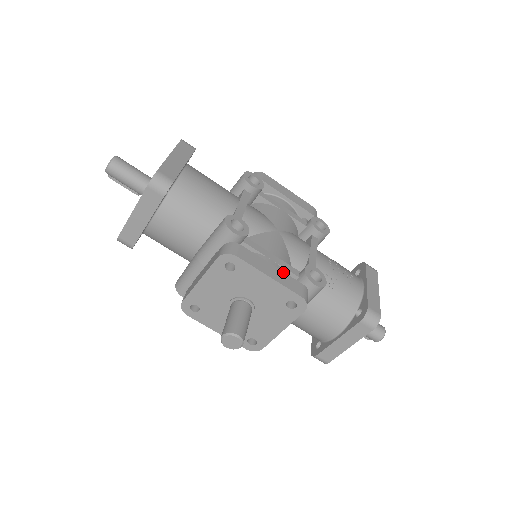
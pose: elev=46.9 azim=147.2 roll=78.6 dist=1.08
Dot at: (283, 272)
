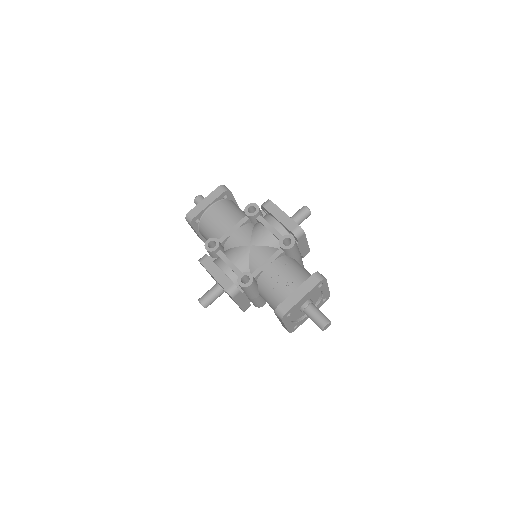
Dot at: (225, 274)
